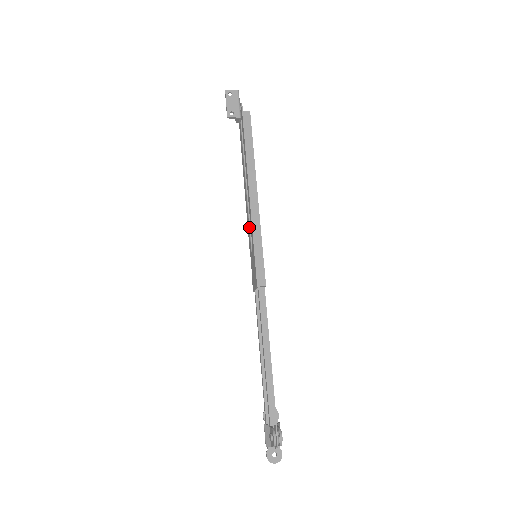
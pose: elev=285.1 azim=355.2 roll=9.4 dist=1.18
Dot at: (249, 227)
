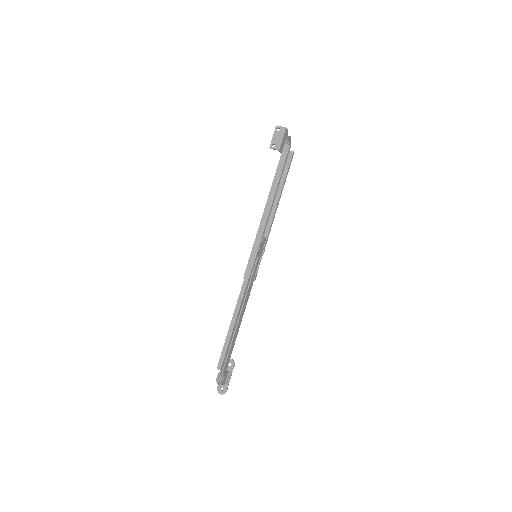
Dot at: occluded
